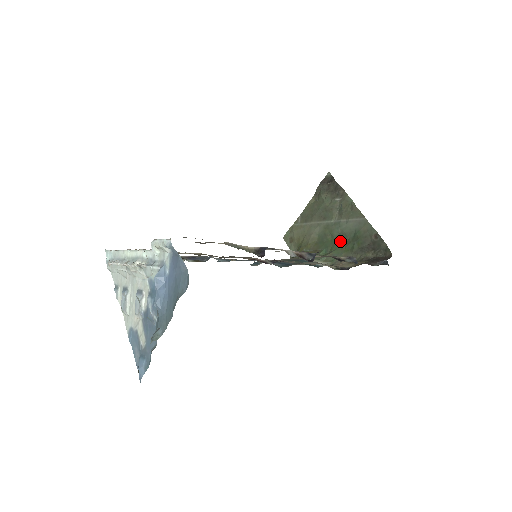
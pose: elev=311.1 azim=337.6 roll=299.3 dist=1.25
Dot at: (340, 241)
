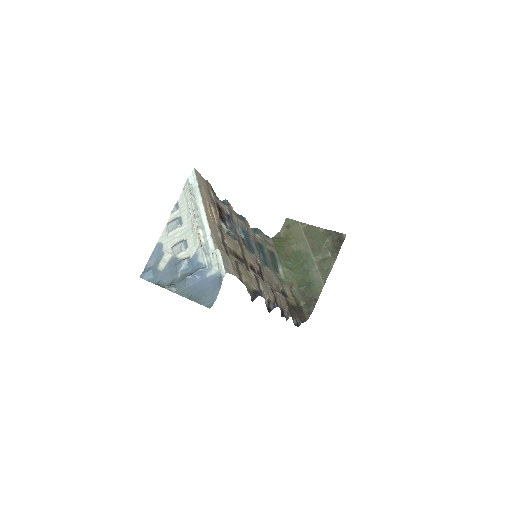
Dot at: (302, 273)
